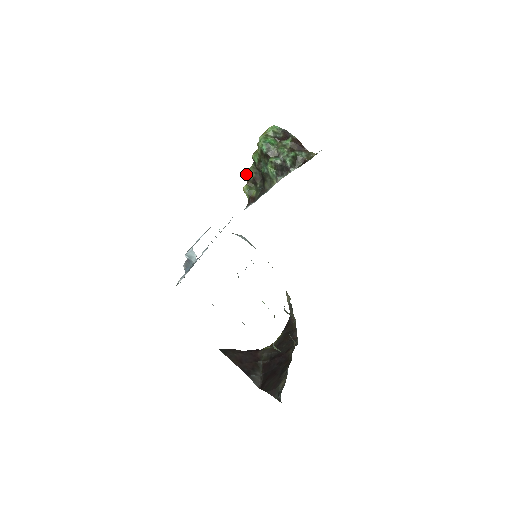
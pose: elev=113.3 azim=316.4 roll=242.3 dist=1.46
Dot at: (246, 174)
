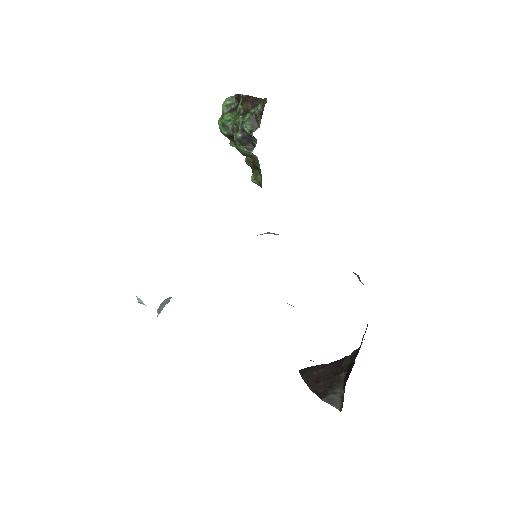
Dot at: (247, 164)
